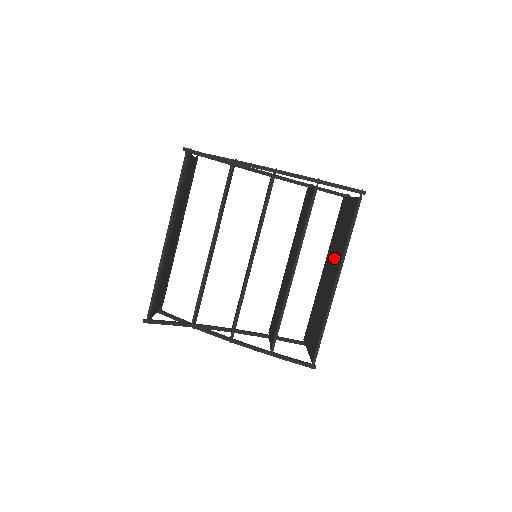
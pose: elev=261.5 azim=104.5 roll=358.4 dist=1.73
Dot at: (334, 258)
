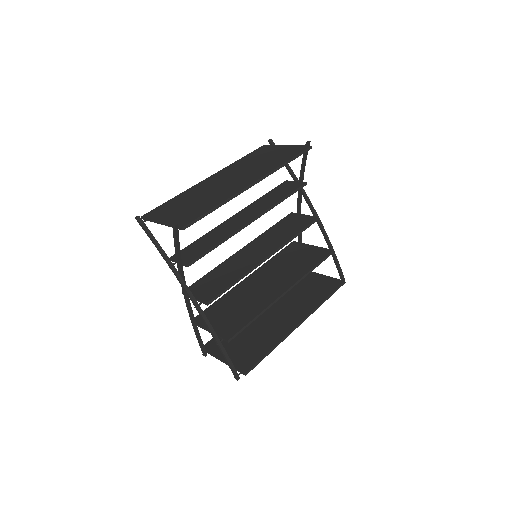
Dot at: (289, 304)
